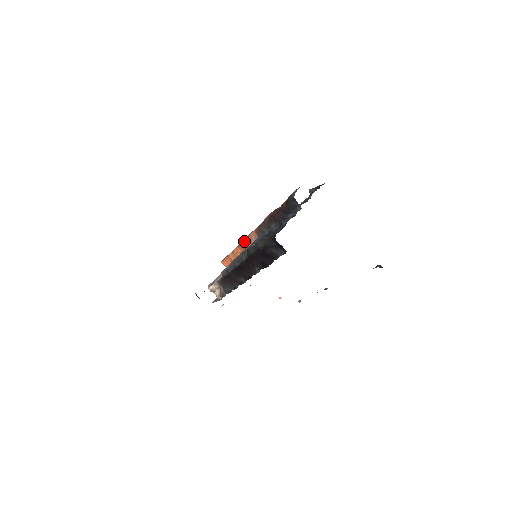
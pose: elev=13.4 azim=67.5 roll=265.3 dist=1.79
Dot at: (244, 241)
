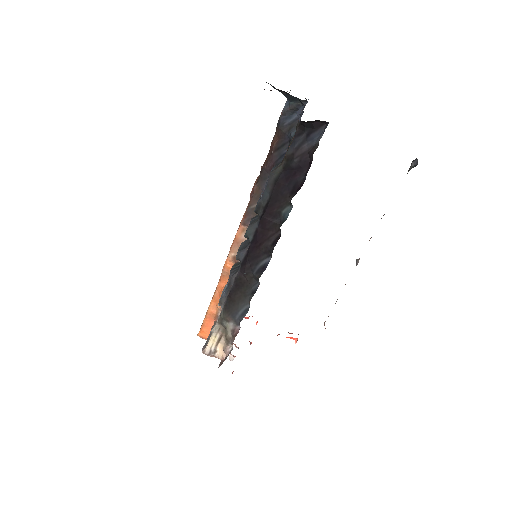
Dot at: (228, 258)
